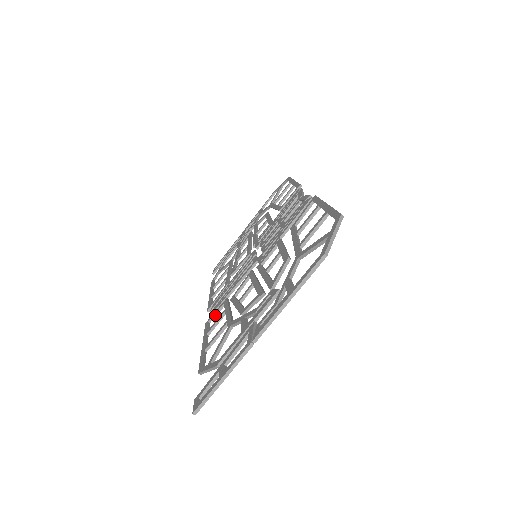
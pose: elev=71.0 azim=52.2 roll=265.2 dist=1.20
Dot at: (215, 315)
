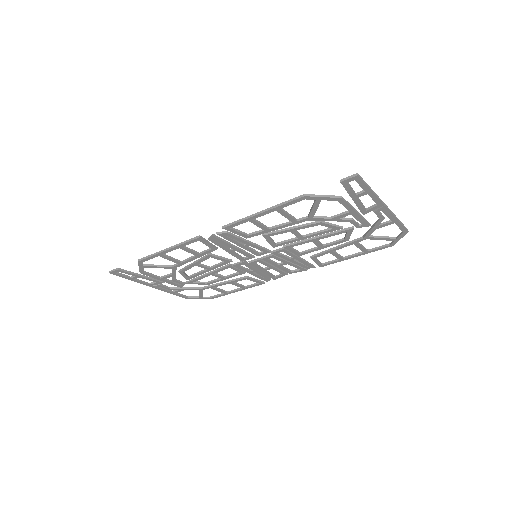
Dot at: (237, 230)
